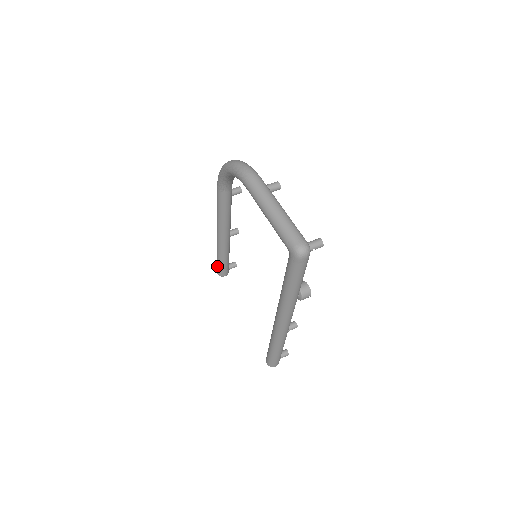
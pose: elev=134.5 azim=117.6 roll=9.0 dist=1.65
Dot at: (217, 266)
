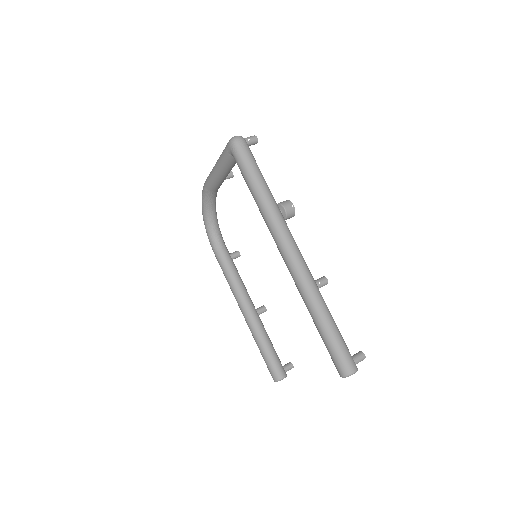
Dot at: (267, 367)
